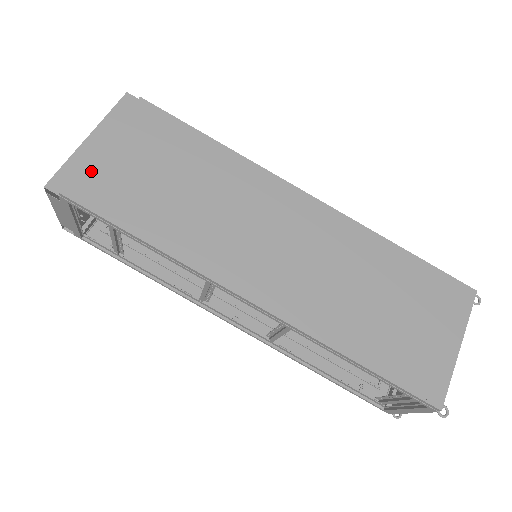
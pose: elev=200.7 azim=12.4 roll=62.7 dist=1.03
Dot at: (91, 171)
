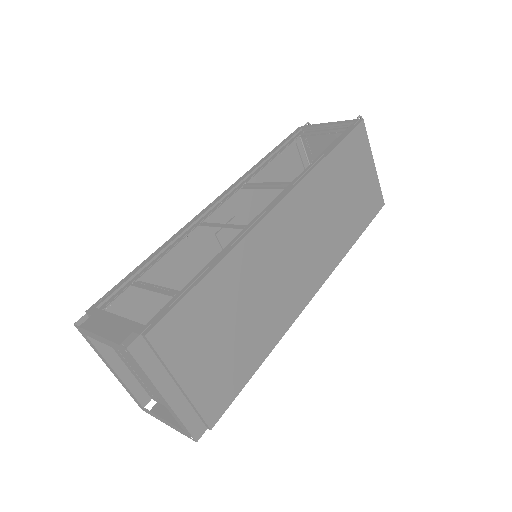
Dot at: (203, 400)
